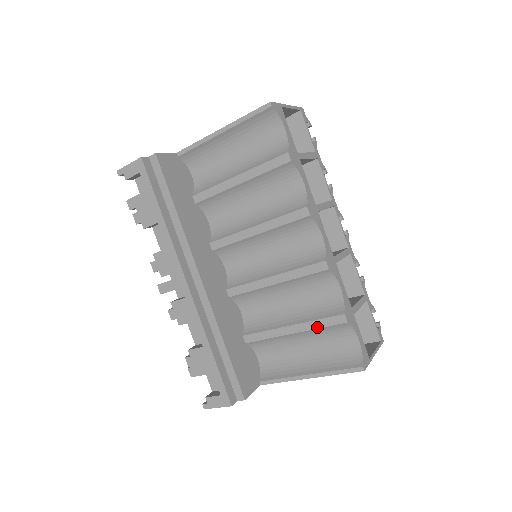
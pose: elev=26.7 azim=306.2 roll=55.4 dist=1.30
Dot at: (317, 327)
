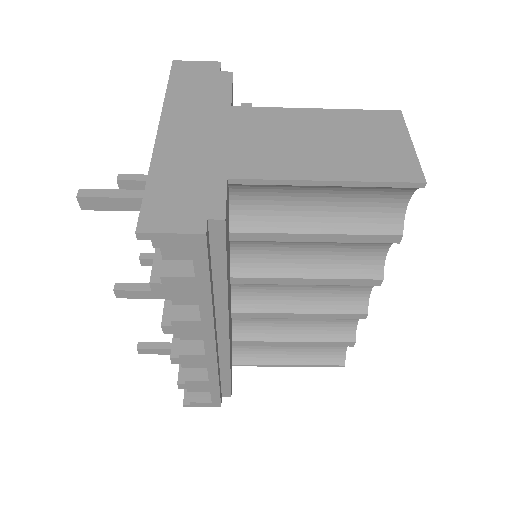
Dot at: occluded
